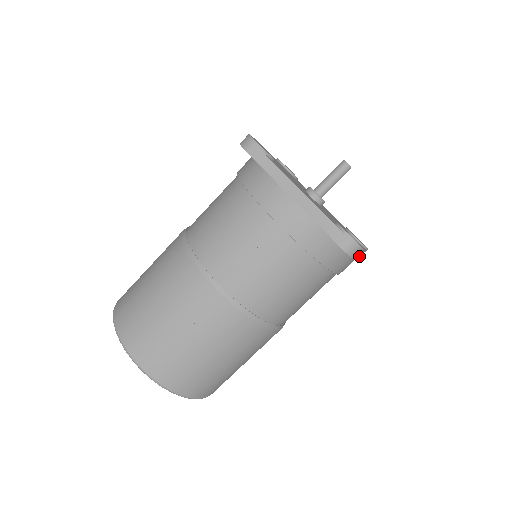
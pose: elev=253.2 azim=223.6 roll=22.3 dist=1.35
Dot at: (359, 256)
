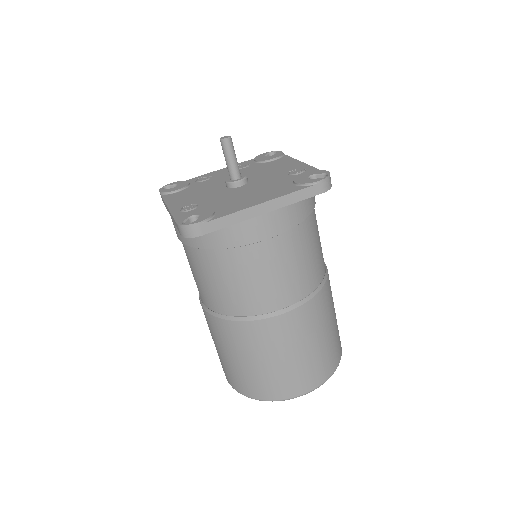
Dot at: occluded
